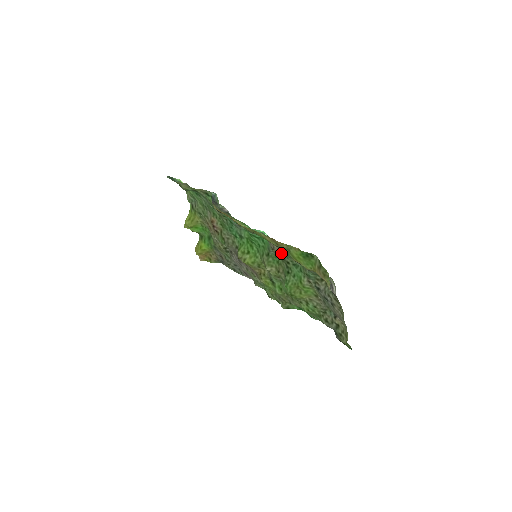
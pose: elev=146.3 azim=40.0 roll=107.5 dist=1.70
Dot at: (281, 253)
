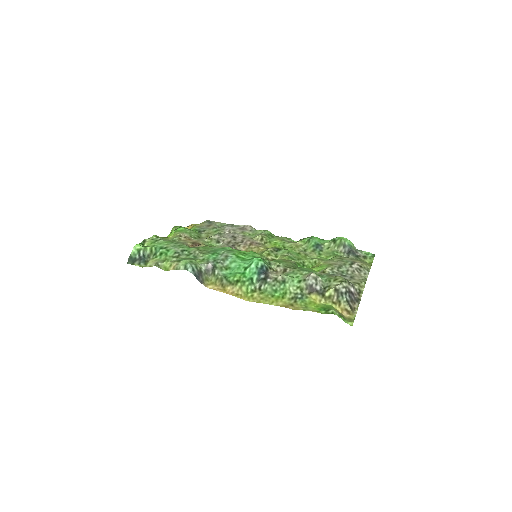
Dot at: (285, 272)
